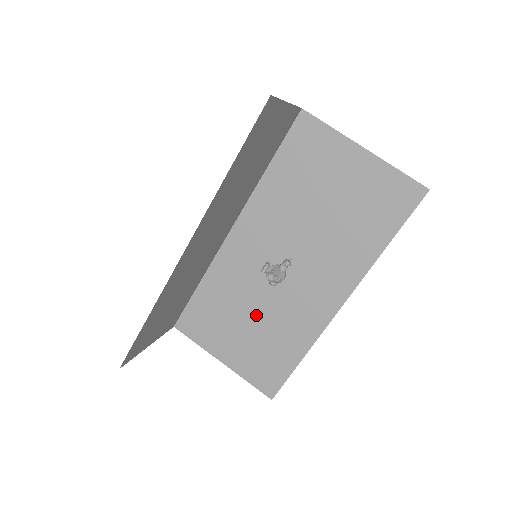
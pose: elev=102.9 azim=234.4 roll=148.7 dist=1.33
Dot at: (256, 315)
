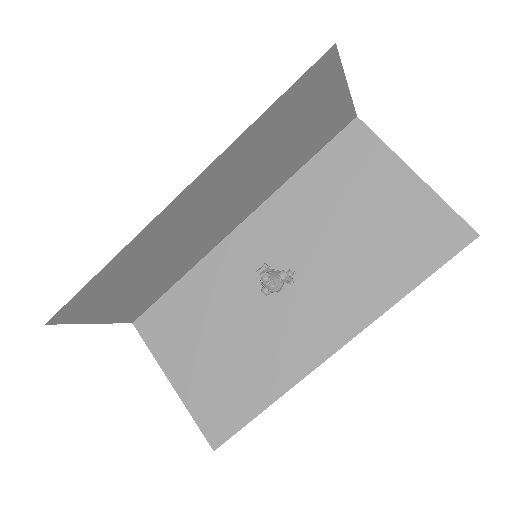
Dot at: (232, 334)
